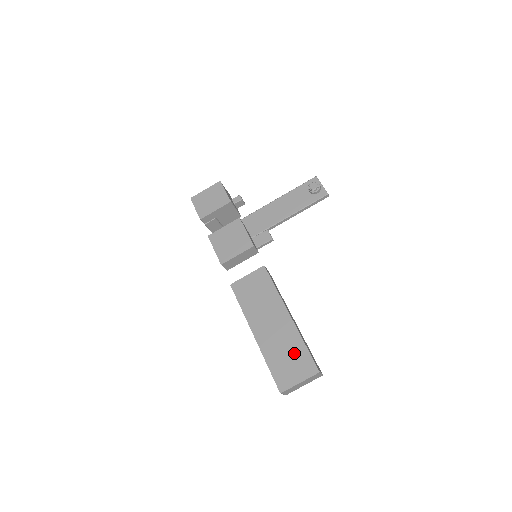
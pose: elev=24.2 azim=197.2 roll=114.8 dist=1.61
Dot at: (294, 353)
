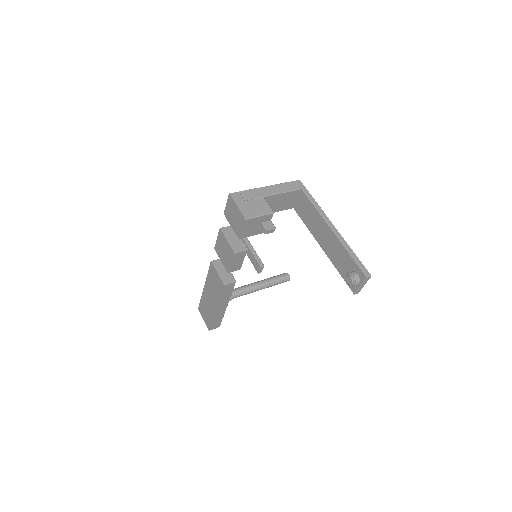
Dot at: (208, 315)
